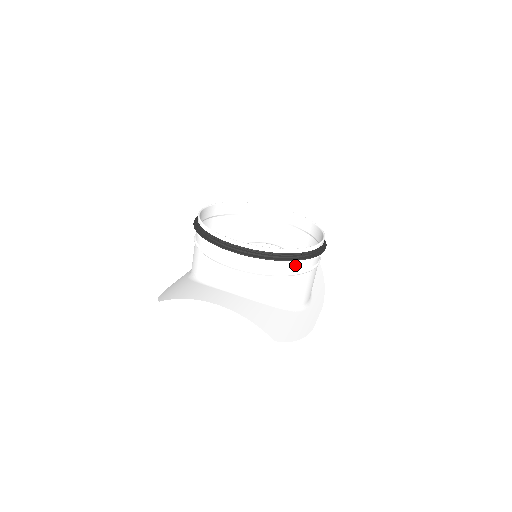
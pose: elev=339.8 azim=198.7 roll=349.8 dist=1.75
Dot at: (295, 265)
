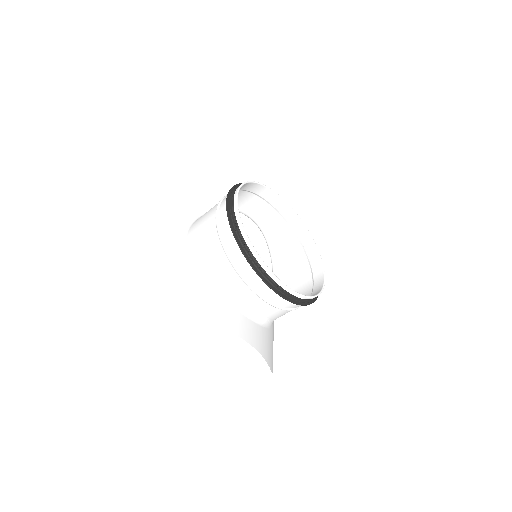
Dot at: occluded
